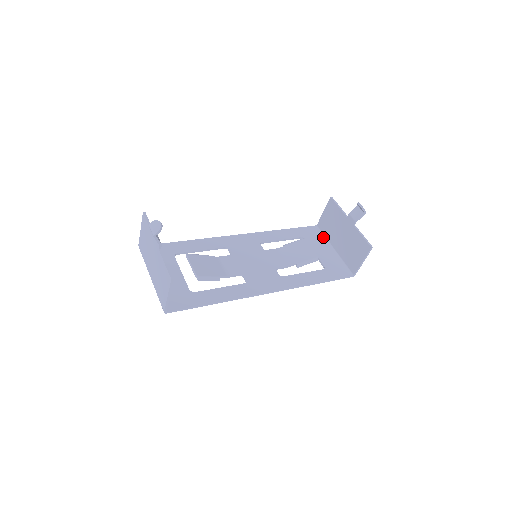
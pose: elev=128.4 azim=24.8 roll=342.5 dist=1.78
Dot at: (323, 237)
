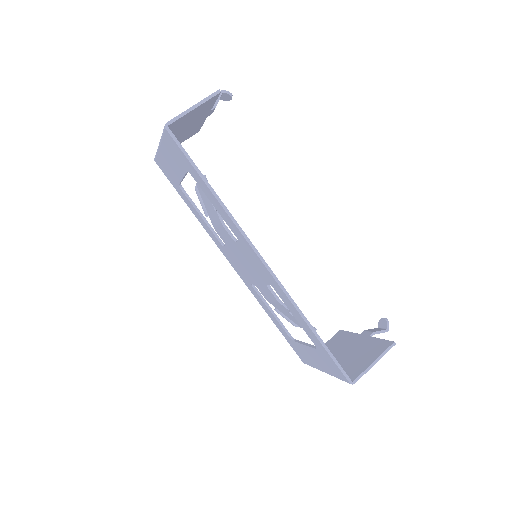
Dot at: occluded
